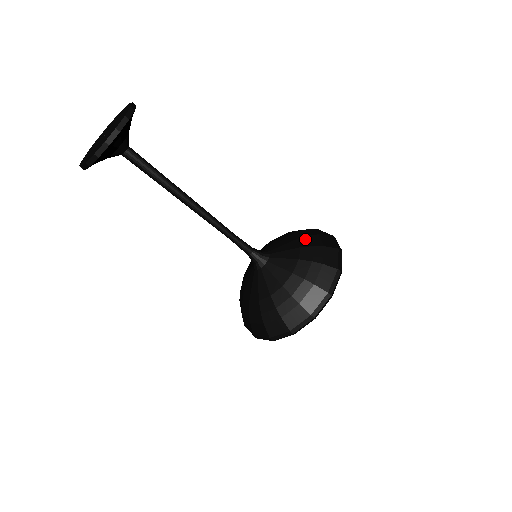
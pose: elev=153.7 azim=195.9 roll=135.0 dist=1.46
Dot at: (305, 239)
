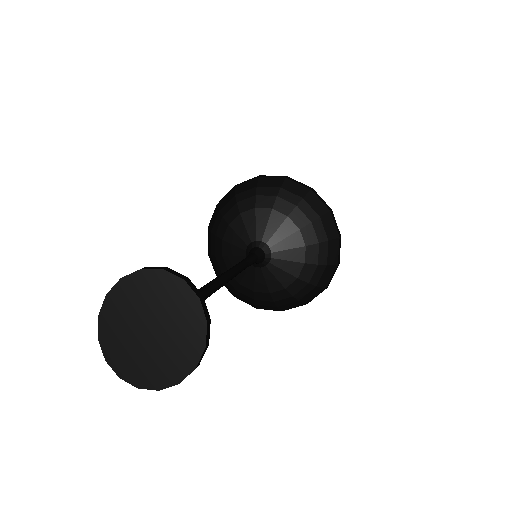
Dot at: (297, 214)
